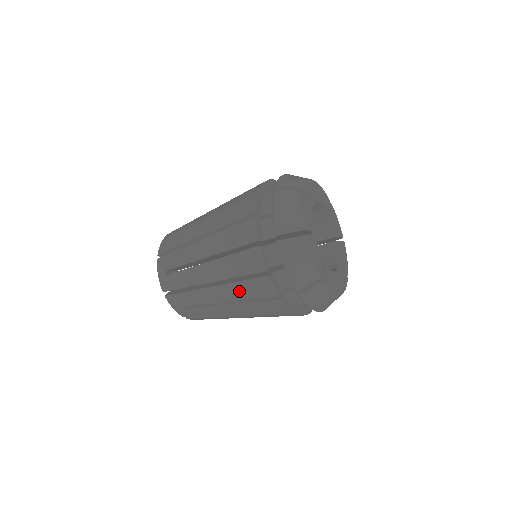
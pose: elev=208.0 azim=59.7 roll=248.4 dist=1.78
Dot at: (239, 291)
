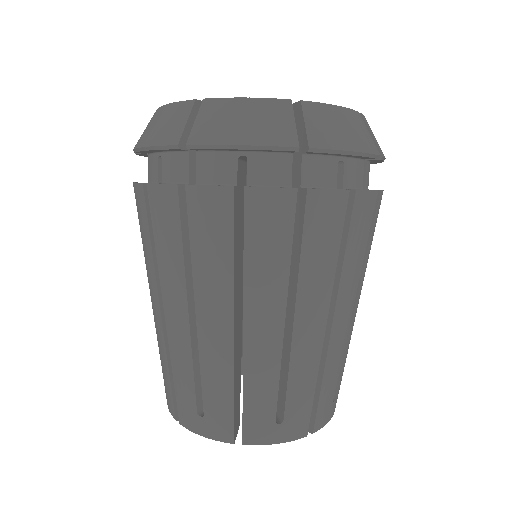
Dot at: (265, 273)
